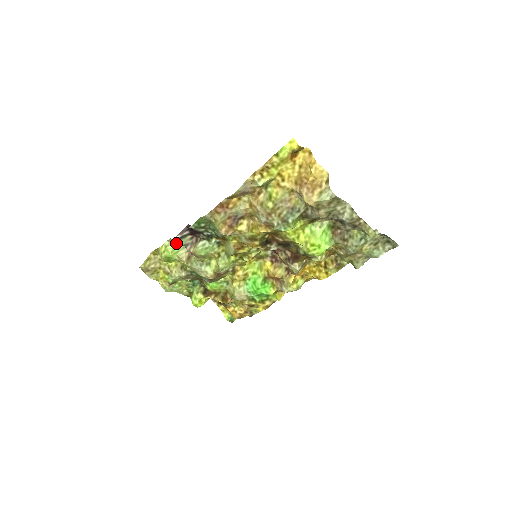
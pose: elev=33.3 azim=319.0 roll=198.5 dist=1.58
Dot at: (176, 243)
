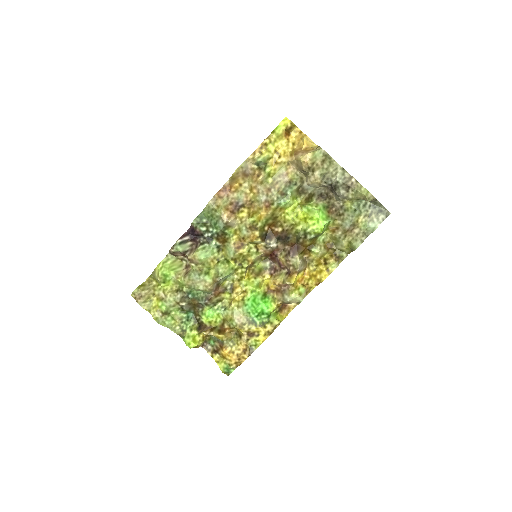
Dot at: (176, 250)
